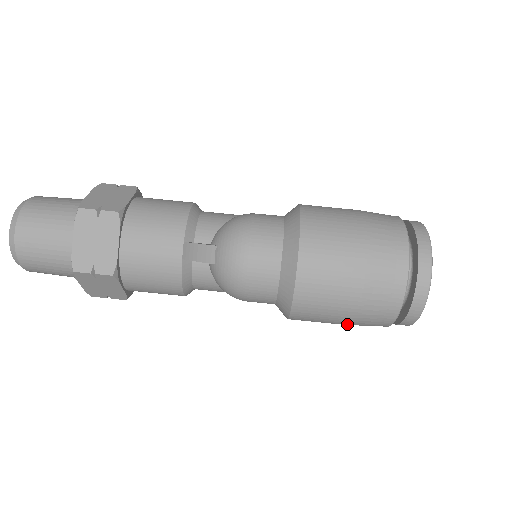
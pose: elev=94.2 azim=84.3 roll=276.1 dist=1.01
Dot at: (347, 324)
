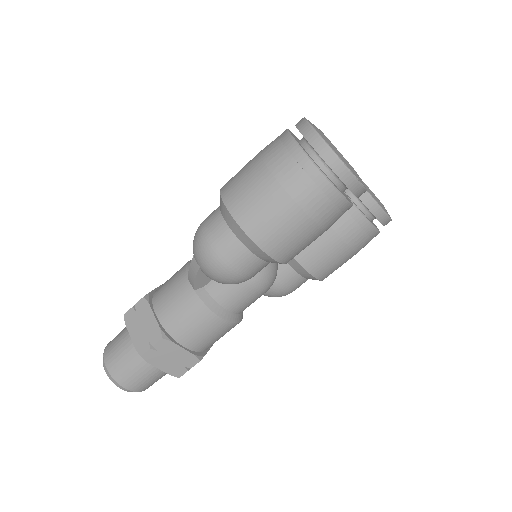
Dot at: (312, 223)
